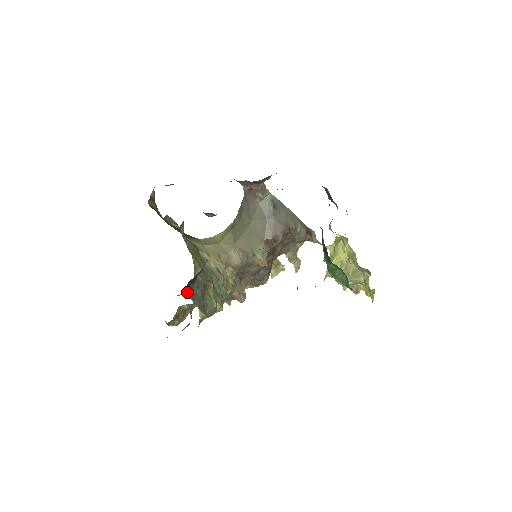
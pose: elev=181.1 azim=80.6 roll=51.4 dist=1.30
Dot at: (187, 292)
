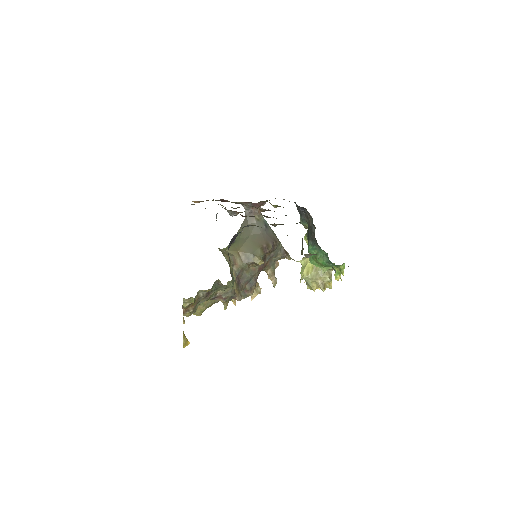
Dot at: occluded
